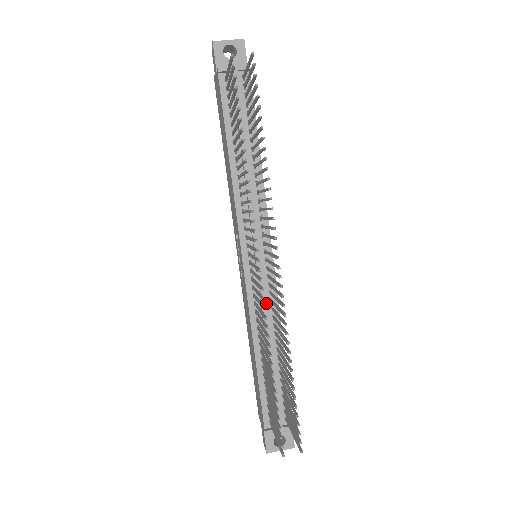
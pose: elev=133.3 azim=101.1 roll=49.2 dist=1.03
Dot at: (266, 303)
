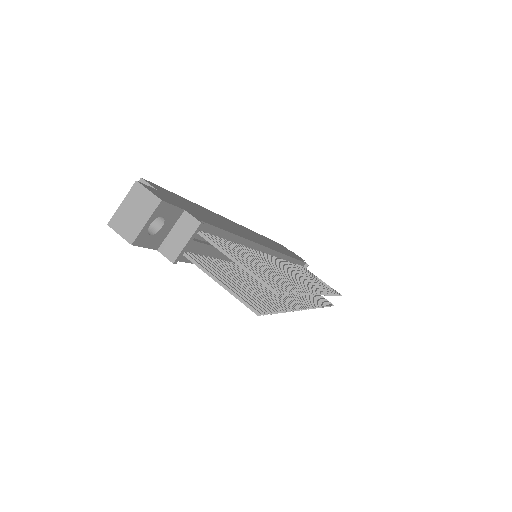
Dot at: occluded
